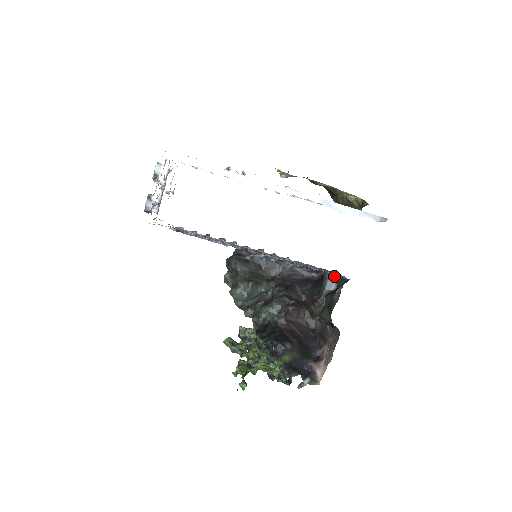
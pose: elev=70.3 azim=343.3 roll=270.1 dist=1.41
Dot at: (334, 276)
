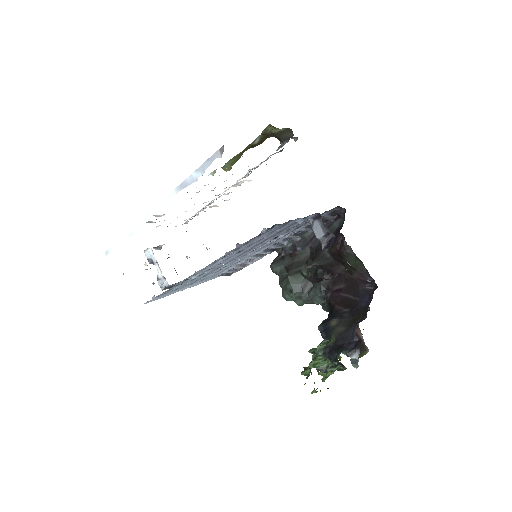
Dot at: (315, 218)
